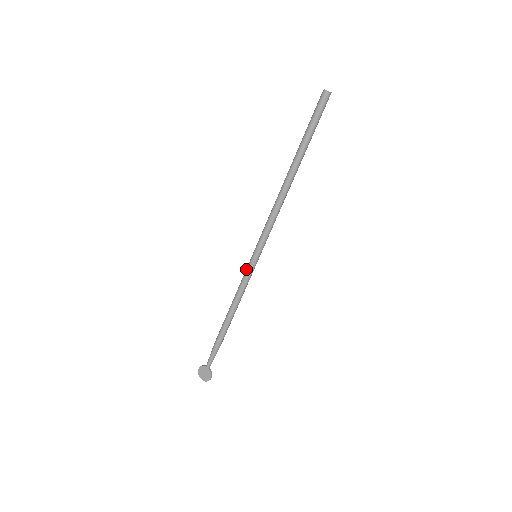
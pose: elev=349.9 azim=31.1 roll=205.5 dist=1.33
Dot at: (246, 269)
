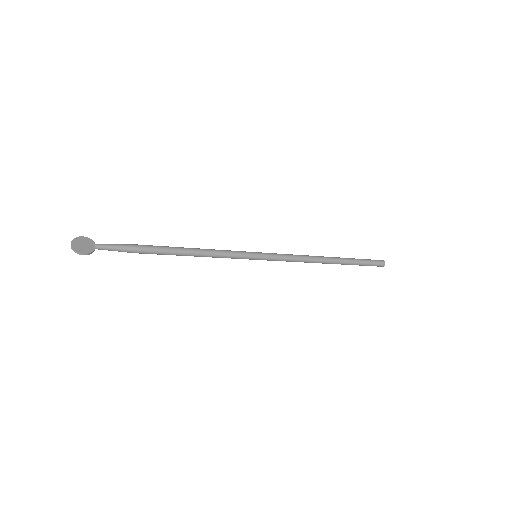
Dot at: (241, 251)
